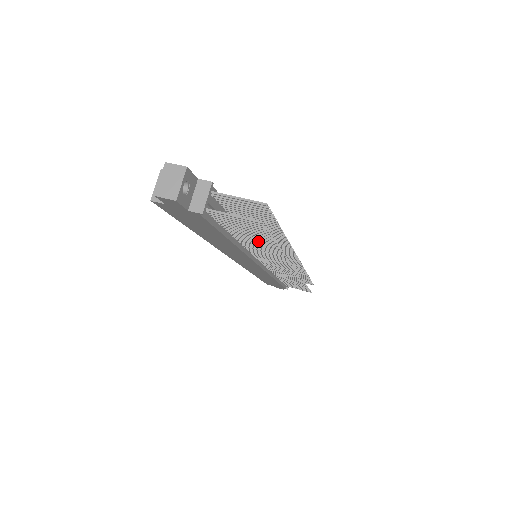
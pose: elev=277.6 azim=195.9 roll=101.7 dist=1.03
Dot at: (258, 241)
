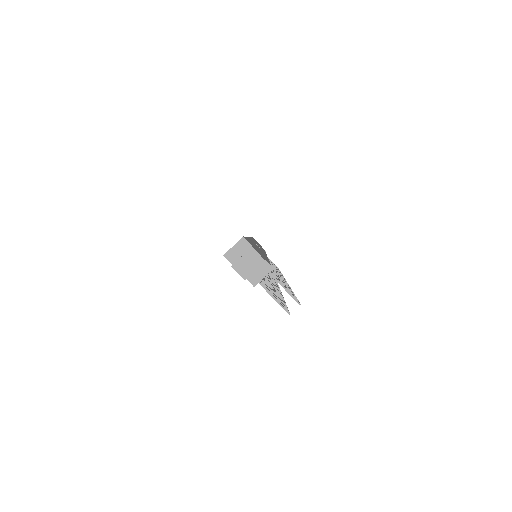
Dot at: occluded
